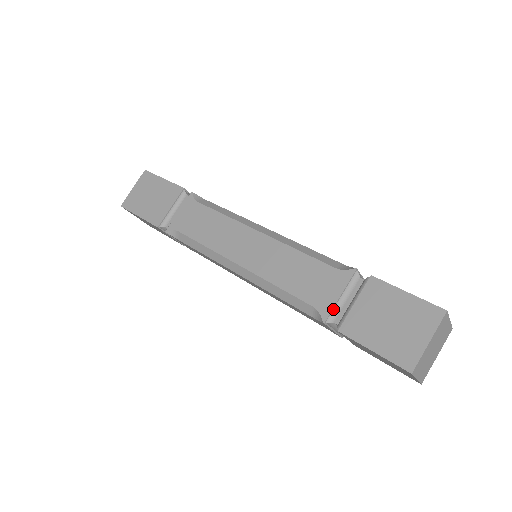
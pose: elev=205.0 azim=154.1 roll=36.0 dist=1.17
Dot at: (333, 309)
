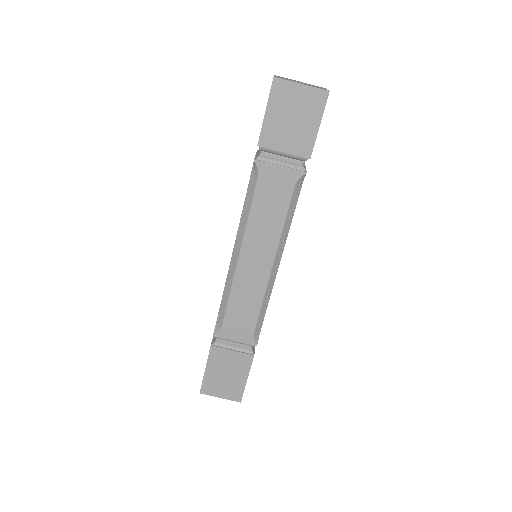
Dot at: occluded
